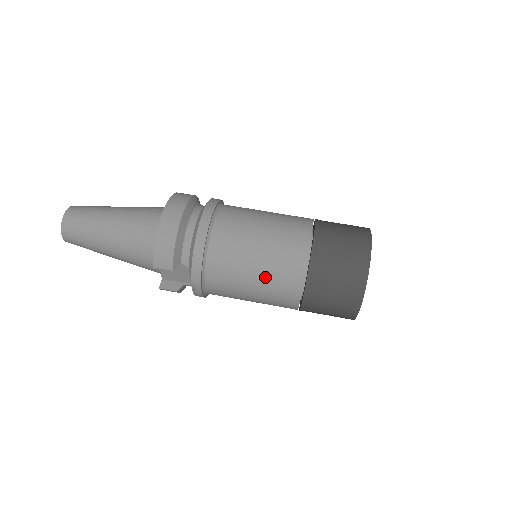
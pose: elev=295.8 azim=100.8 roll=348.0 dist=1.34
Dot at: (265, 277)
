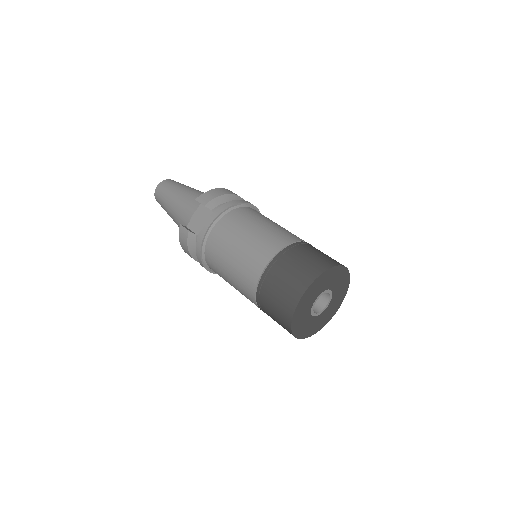
Dot at: (257, 236)
